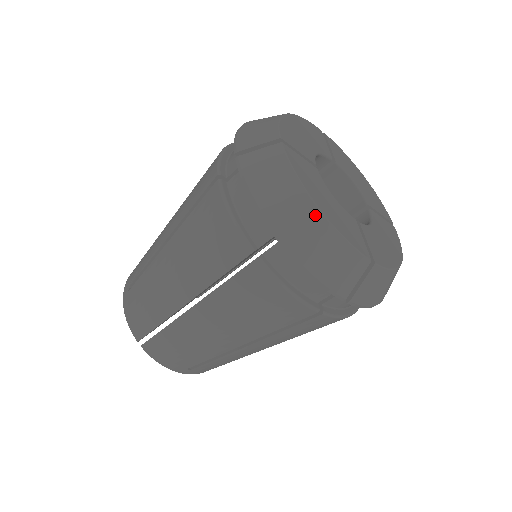
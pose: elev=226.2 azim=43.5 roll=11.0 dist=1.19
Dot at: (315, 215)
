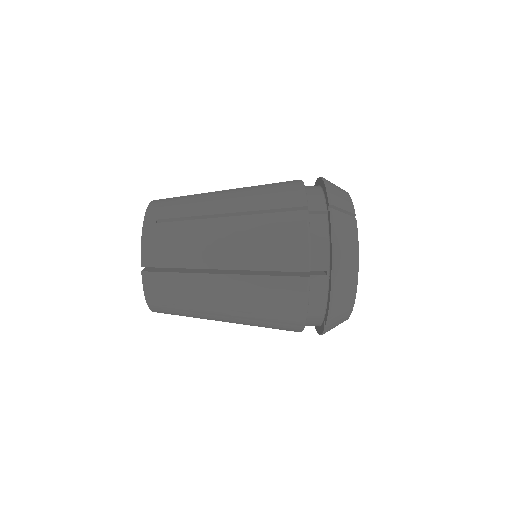
Dot at: (355, 274)
